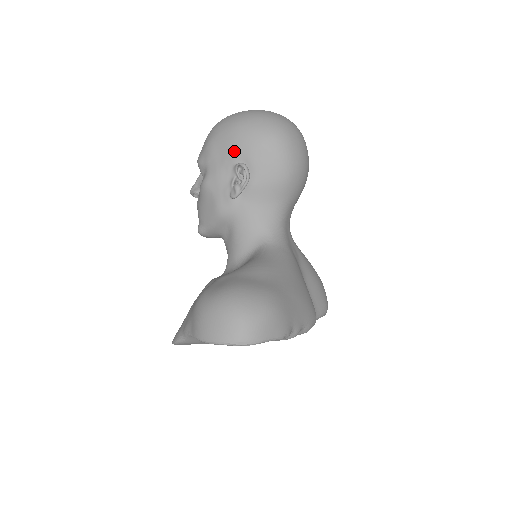
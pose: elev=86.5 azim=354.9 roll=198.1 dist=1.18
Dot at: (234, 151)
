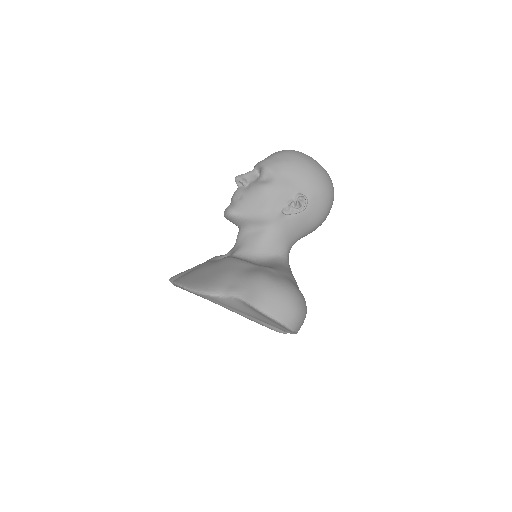
Dot at: (303, 184)
